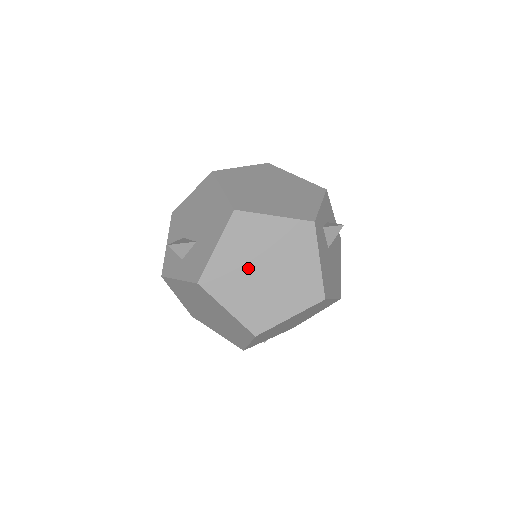
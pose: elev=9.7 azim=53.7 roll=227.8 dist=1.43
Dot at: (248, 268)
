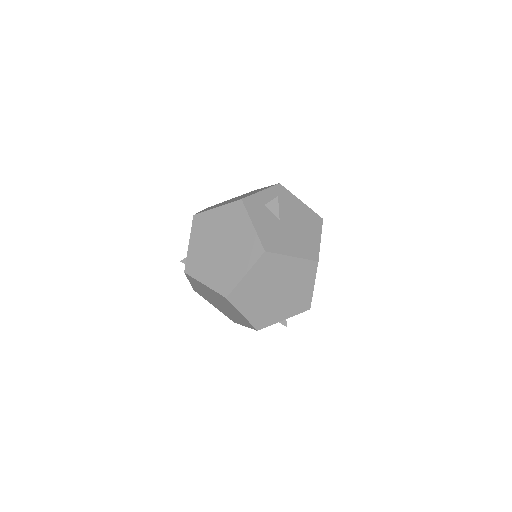
Dot at: (210, 249)
